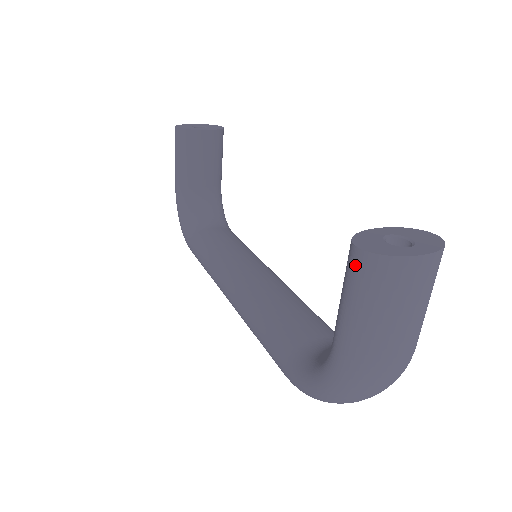
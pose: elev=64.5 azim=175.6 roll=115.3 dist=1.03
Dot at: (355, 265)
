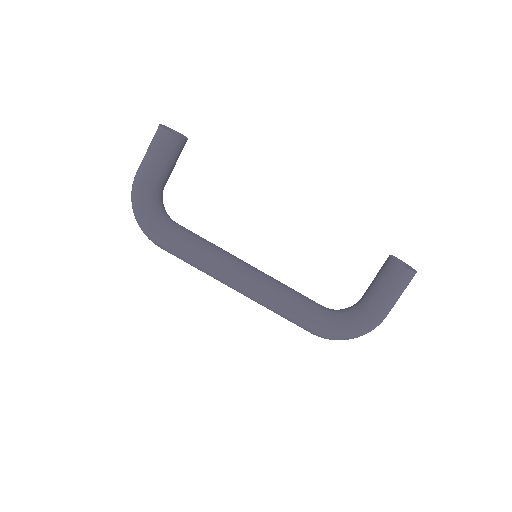
Dot at: (405, 276)
